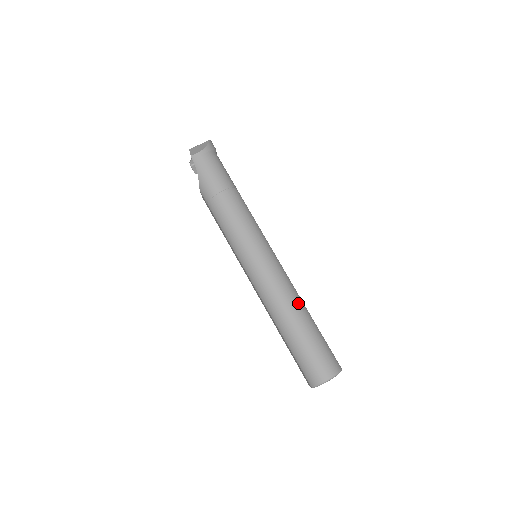
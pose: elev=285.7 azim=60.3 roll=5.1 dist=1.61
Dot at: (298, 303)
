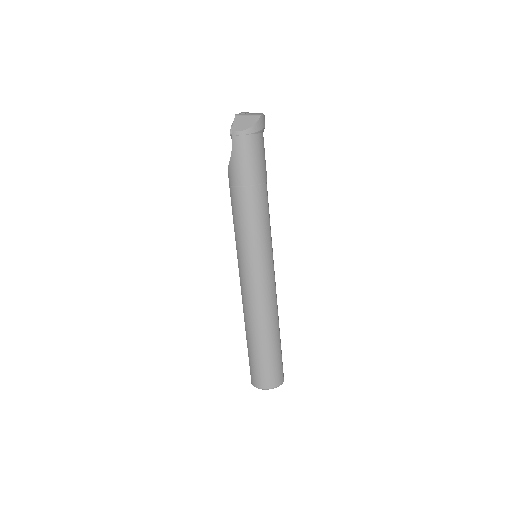
Dot at: (272, 320)
